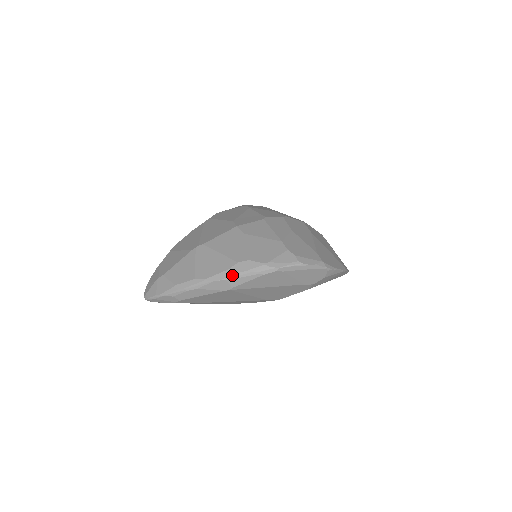
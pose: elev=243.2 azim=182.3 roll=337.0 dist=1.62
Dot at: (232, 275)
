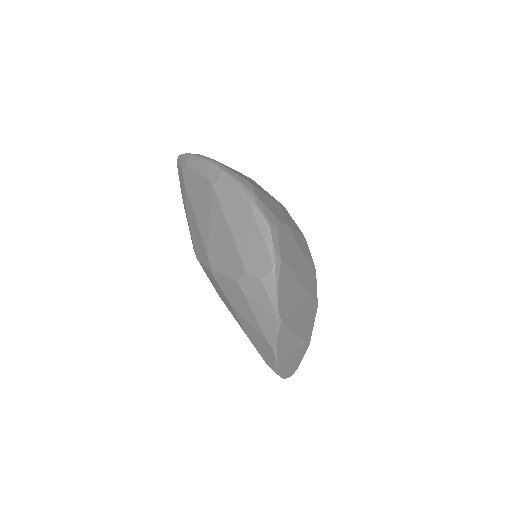
Dot at: (231, 174)
